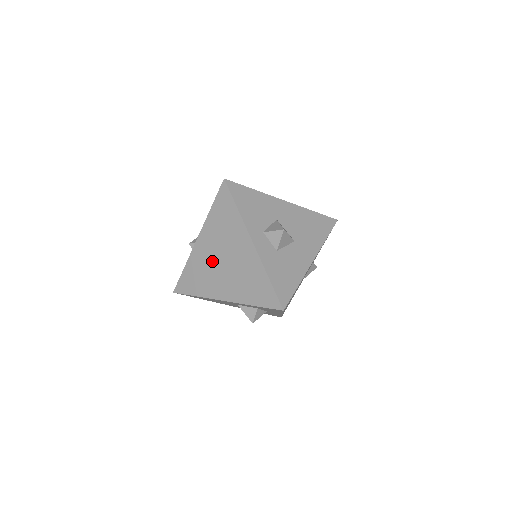
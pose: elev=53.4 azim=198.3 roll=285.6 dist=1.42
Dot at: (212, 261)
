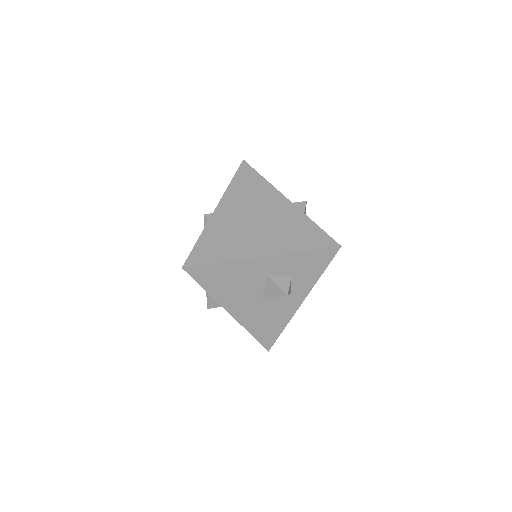
Dot at: (240, 224)
